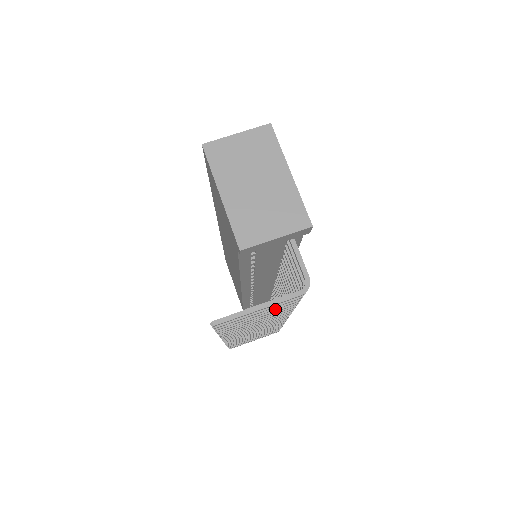
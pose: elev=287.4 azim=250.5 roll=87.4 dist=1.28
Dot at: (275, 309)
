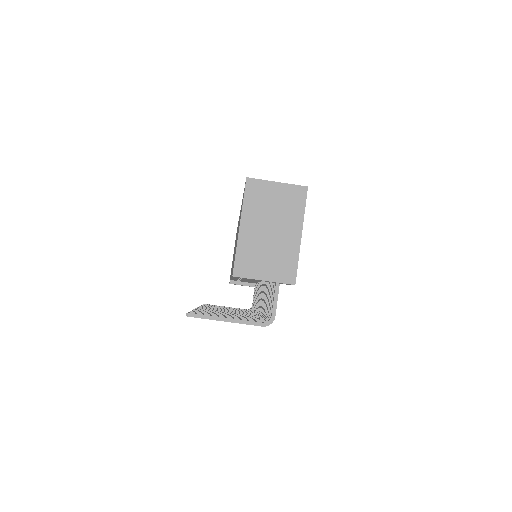
Dot at: occluded
